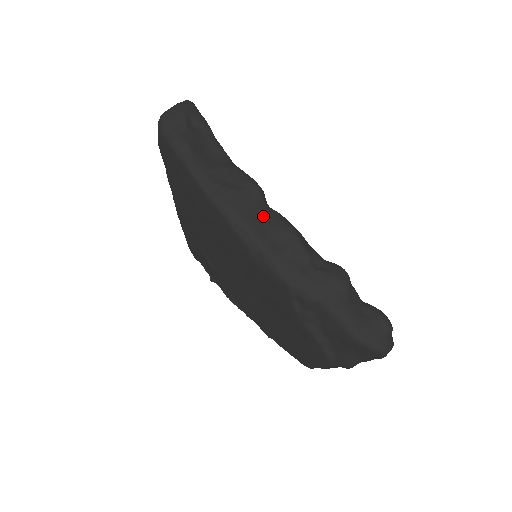
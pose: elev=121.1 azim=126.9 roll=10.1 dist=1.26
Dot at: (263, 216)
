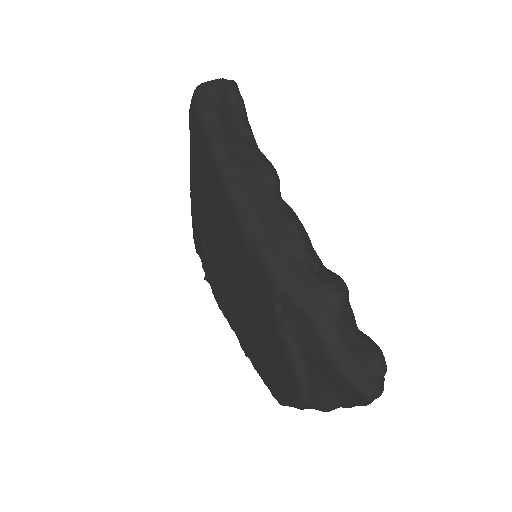
Dot at: (270, 202)
